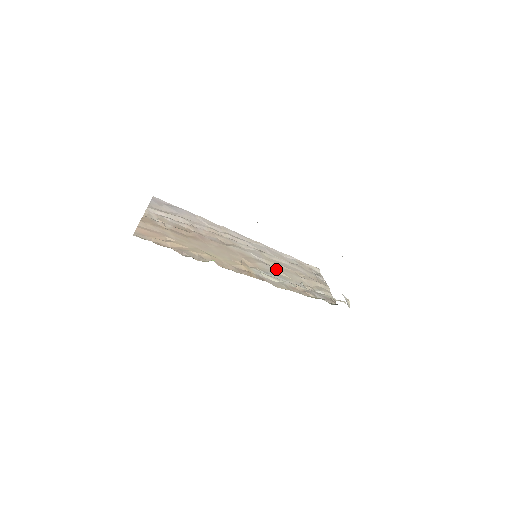
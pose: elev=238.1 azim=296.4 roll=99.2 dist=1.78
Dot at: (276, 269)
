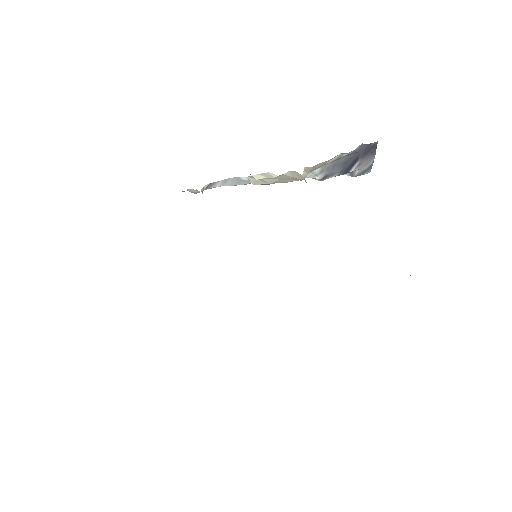
Dot at: occluded
